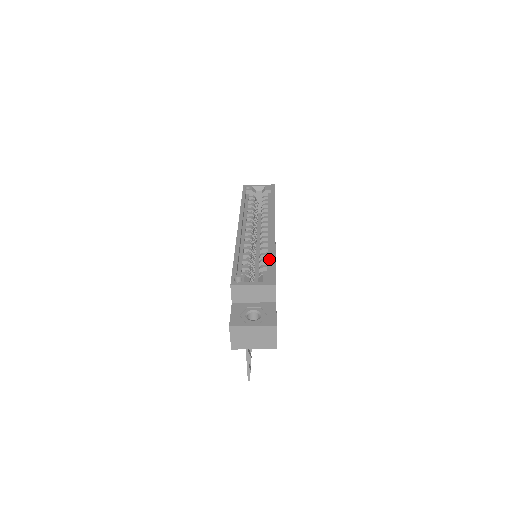
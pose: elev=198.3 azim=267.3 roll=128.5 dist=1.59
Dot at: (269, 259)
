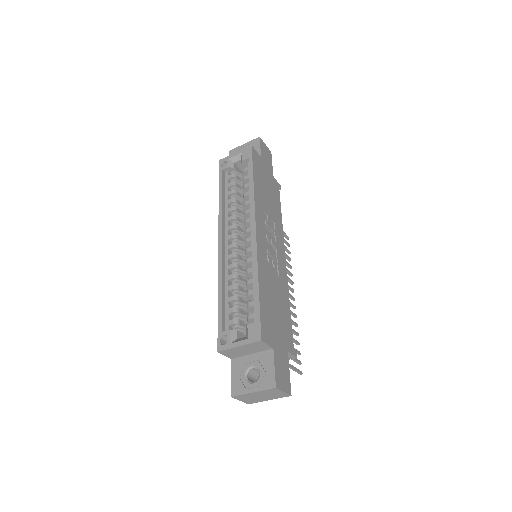
Dot at: (254, 290)
